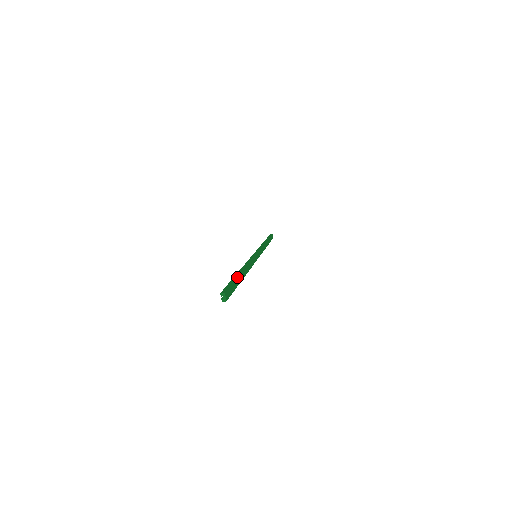
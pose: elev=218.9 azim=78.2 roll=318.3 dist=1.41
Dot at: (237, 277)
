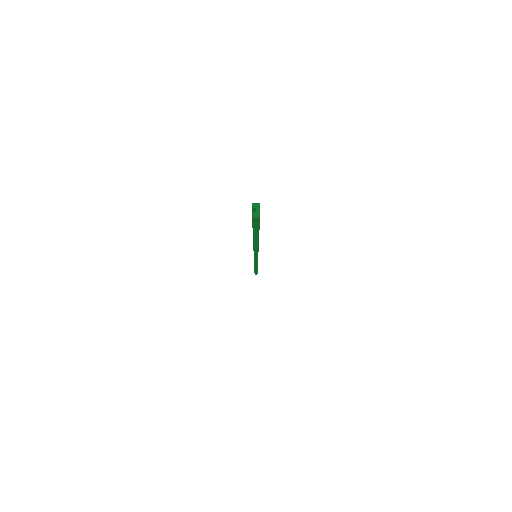
Dot at: occluded
